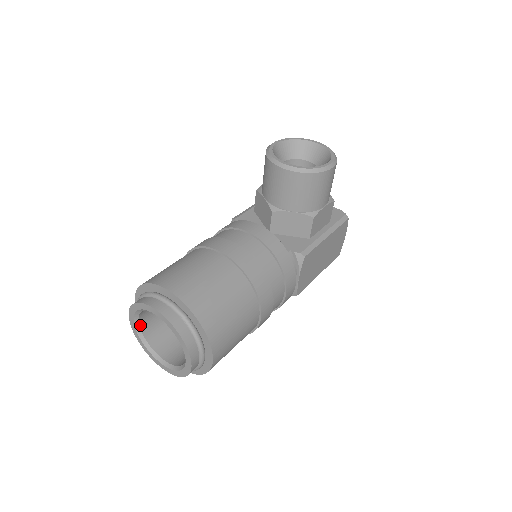
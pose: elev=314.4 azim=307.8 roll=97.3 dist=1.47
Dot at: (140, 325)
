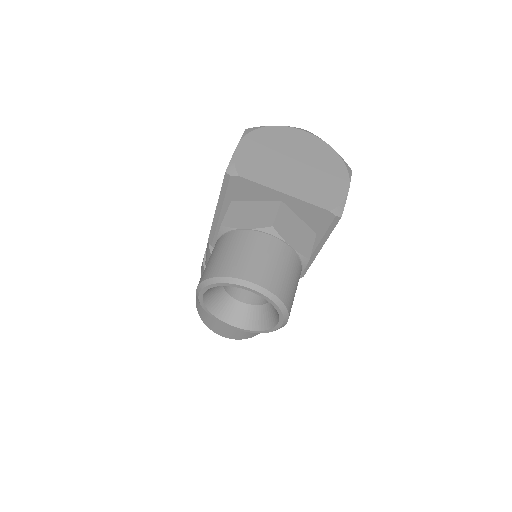
Dot at: occluded
